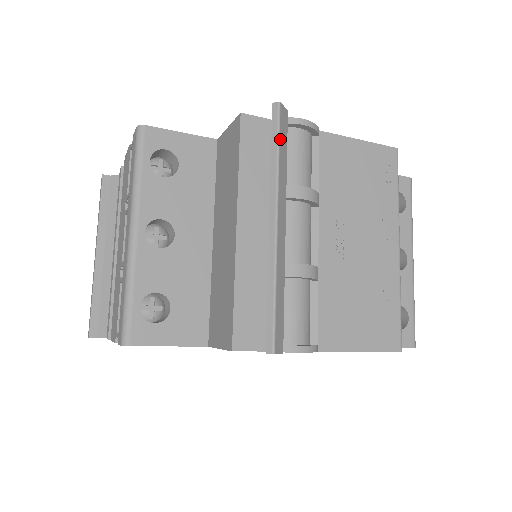
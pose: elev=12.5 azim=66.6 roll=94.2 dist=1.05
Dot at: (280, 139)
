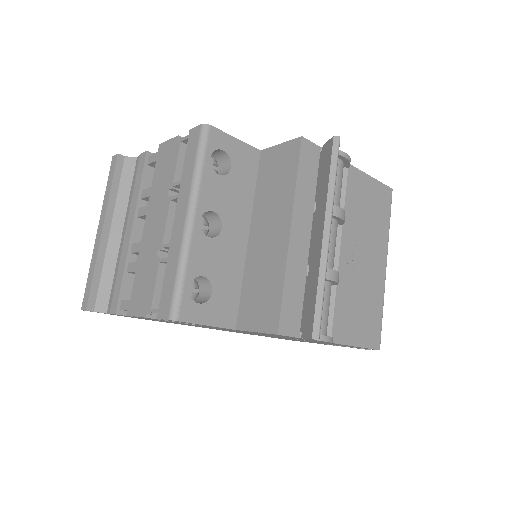
Dot at: occluded
